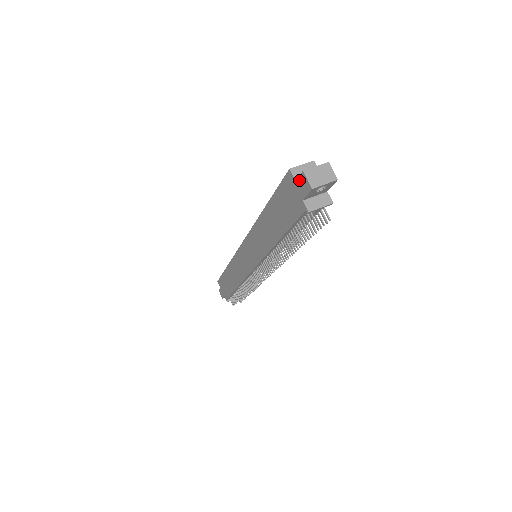
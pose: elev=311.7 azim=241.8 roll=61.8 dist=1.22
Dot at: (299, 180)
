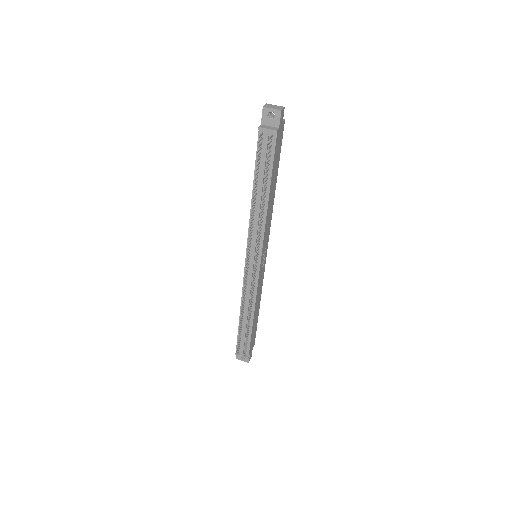
Dot at: occluded
